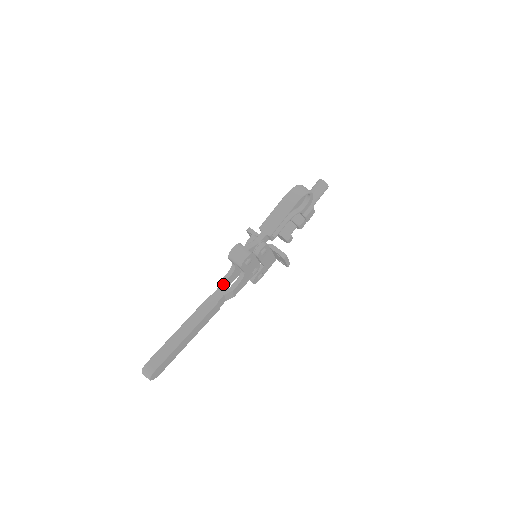
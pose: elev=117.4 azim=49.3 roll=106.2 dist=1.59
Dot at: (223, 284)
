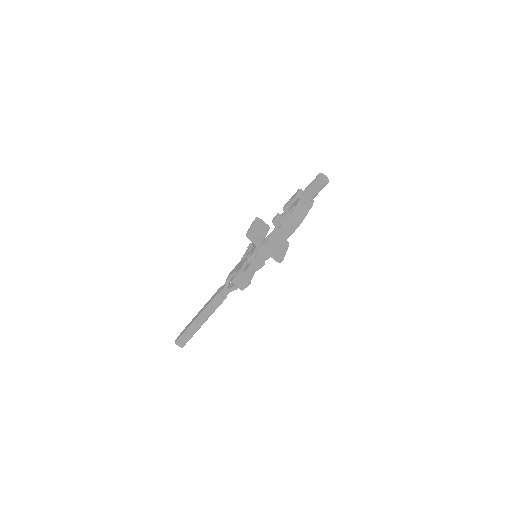
Dot at: occluded
